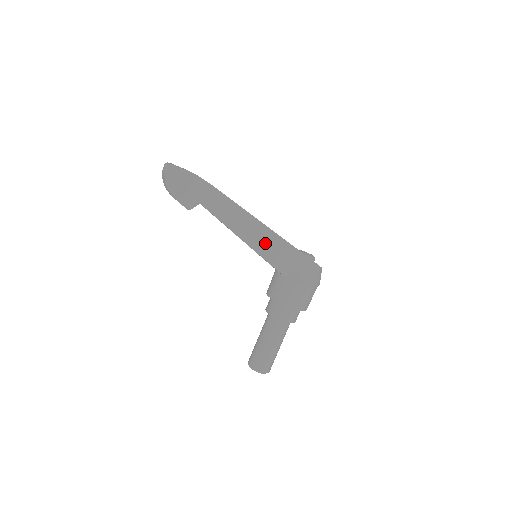
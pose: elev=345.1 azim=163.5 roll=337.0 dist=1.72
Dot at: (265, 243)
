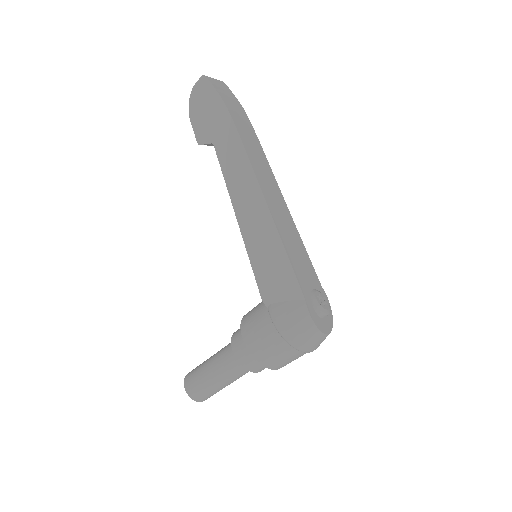
Dot at: (261, 243)
